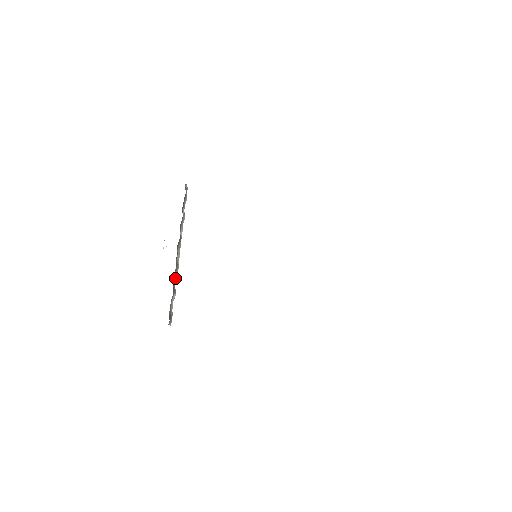
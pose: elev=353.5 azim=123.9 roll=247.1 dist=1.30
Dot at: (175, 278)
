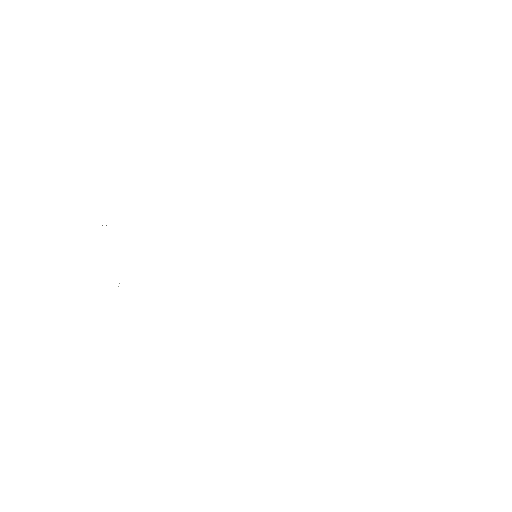
Dot at: occluded
